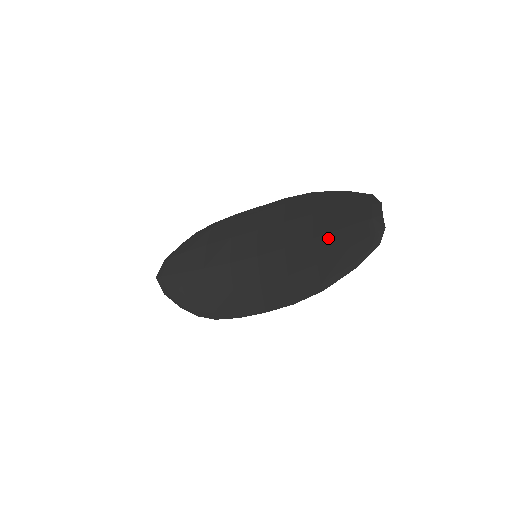
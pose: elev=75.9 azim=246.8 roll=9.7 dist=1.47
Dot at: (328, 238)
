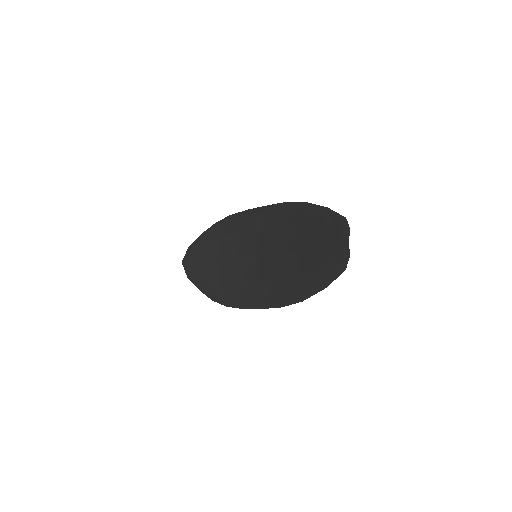
Dot at: (308, 253)
